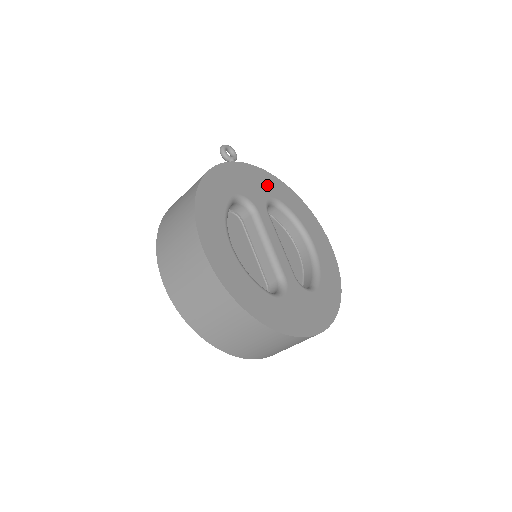
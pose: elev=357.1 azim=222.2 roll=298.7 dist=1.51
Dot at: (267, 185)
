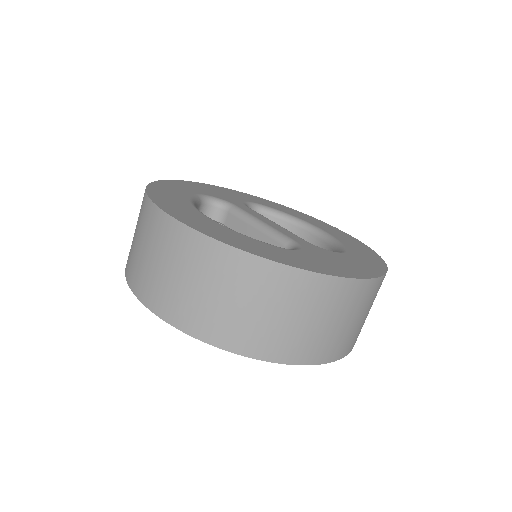
Dot at: (240, 196)
